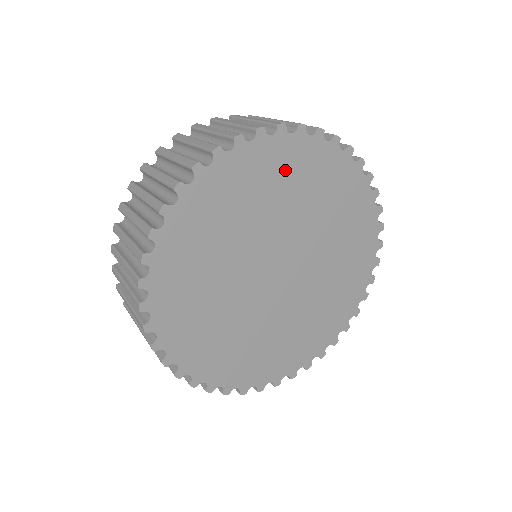
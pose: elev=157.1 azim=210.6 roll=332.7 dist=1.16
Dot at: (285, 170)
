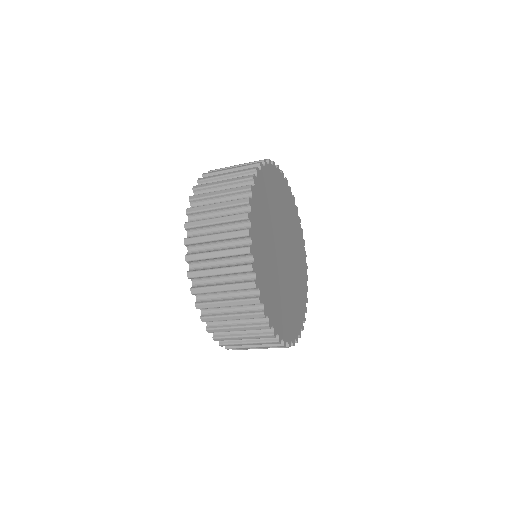
Dot at: (296, 230)
